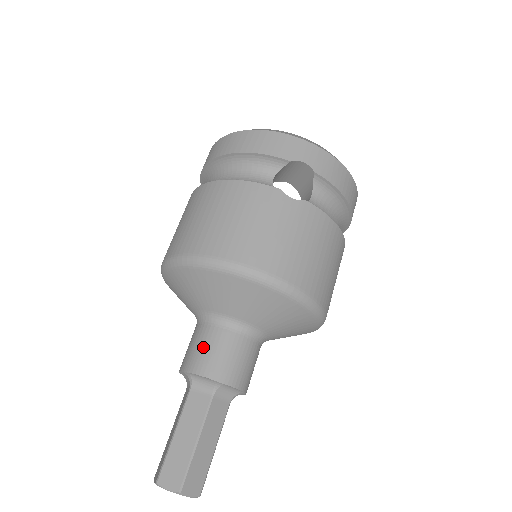
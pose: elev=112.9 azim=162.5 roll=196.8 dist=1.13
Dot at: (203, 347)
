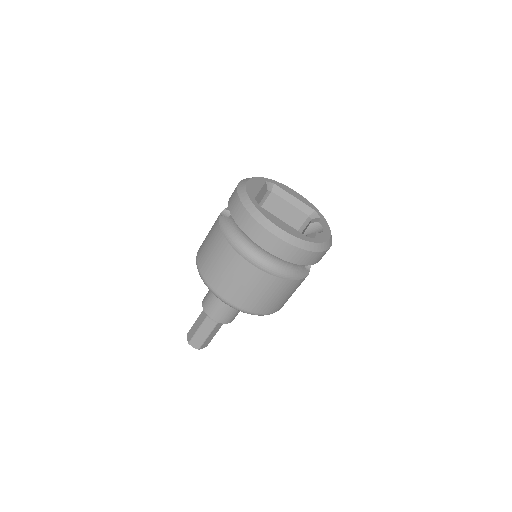
Dot at: (233, 315)
